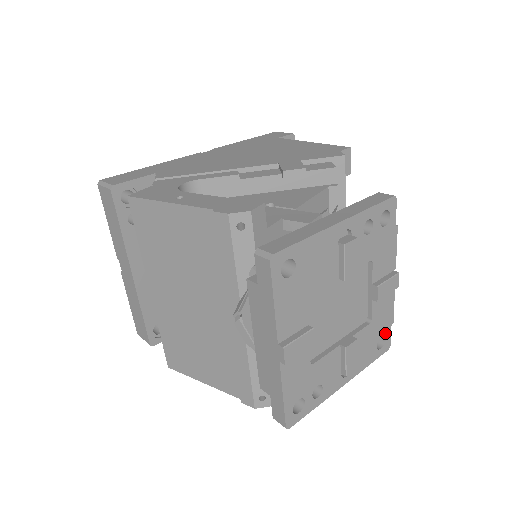
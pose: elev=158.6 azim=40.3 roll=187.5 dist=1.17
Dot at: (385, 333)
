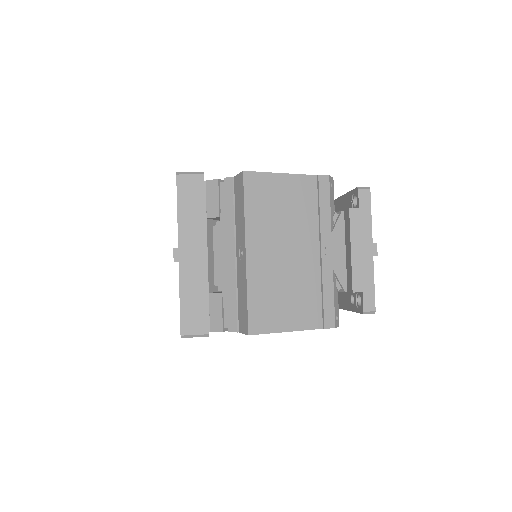
Dot at: occluded
